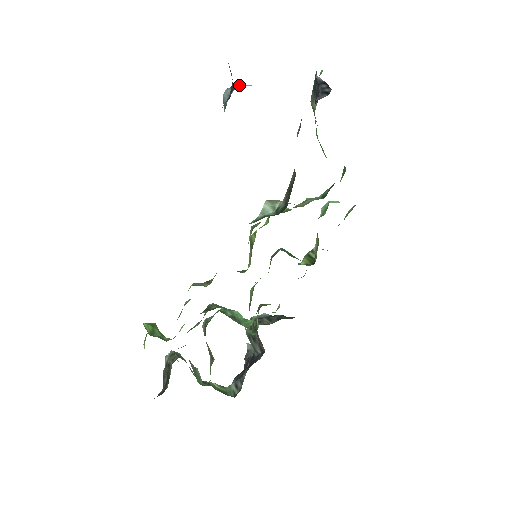
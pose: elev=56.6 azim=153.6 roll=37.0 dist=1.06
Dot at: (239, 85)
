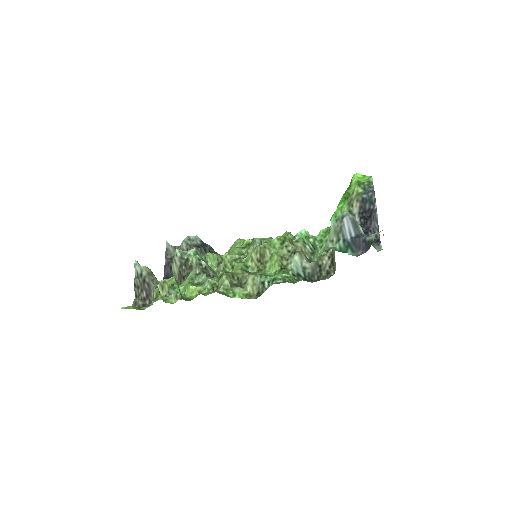
Dot at: (358, 229)
